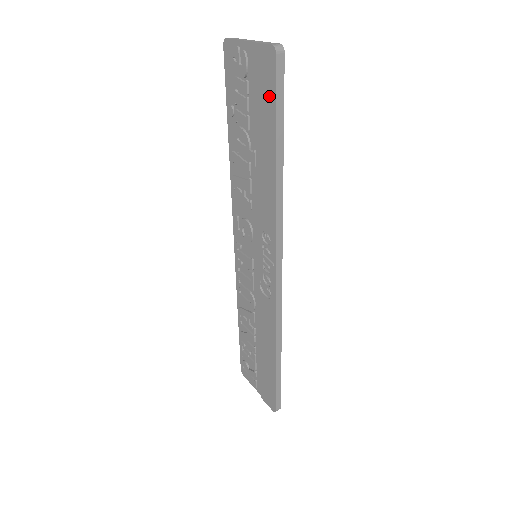
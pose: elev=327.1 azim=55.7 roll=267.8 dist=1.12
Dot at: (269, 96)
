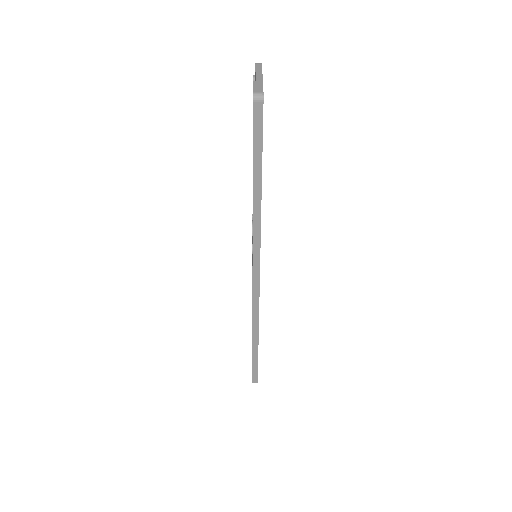
Dot at: occluded
